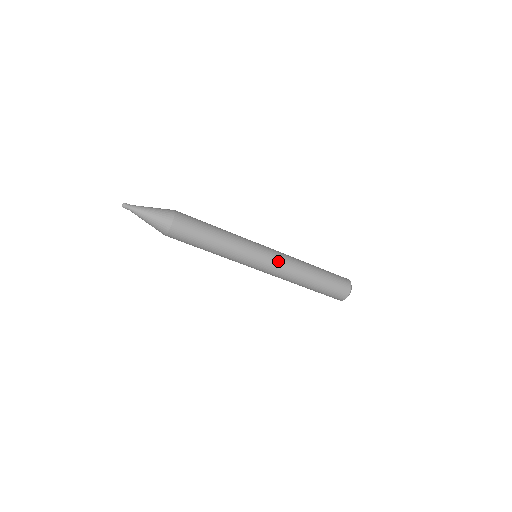
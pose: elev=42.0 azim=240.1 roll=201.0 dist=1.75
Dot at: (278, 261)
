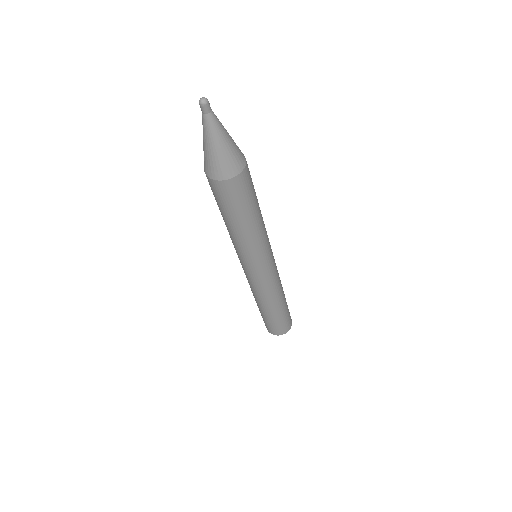
Dot at: (275, 275)
